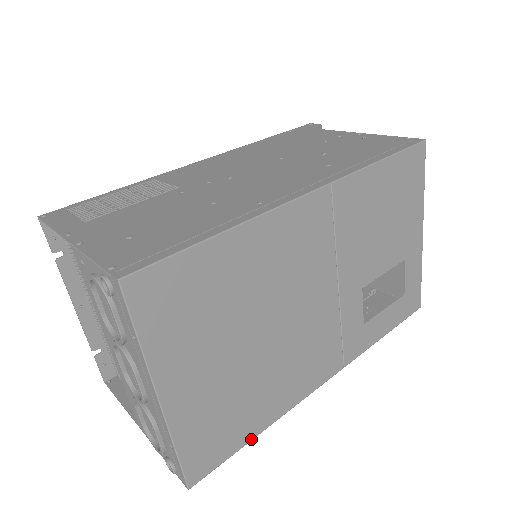
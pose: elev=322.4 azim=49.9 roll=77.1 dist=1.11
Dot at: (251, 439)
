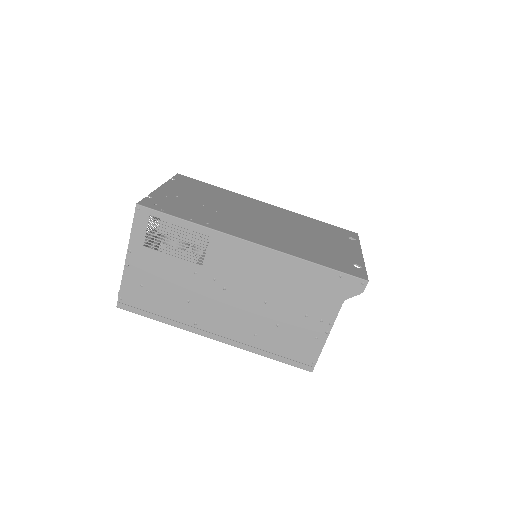
Dot at: occluded
